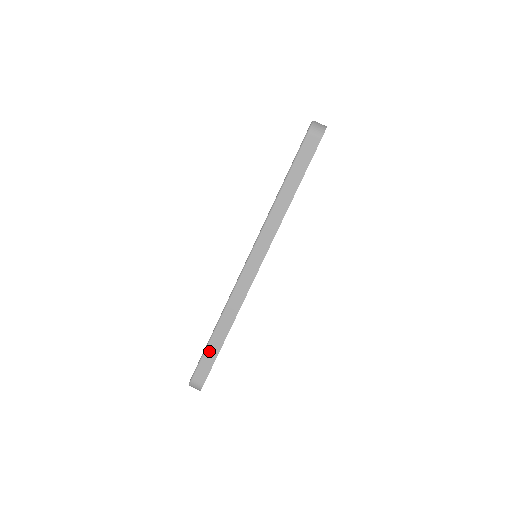
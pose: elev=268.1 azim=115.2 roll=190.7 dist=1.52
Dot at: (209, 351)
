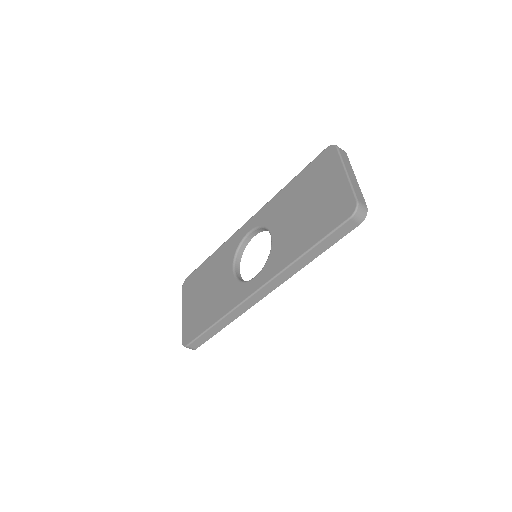
Dot at: (207, 333)
